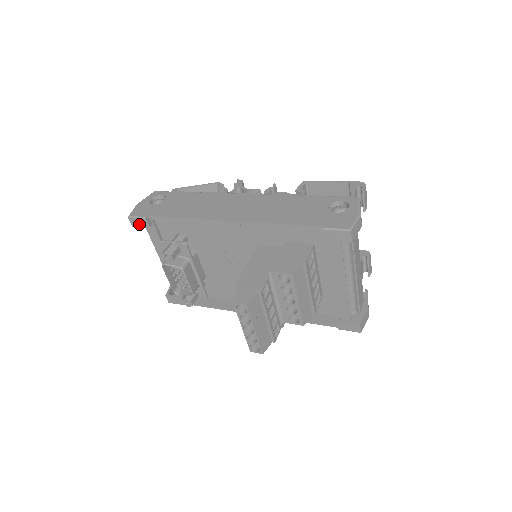
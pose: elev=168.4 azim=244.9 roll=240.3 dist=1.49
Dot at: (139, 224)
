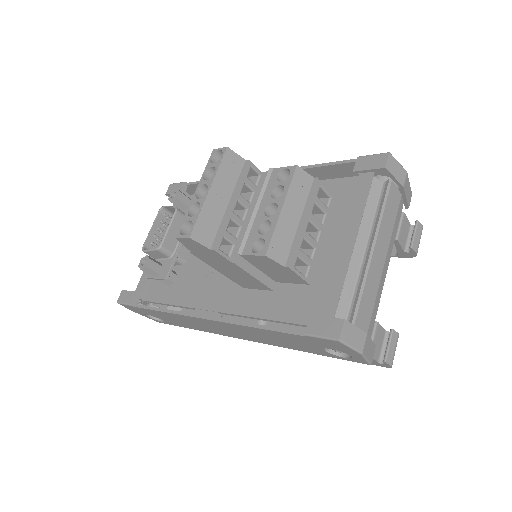
Dot at: occluded
